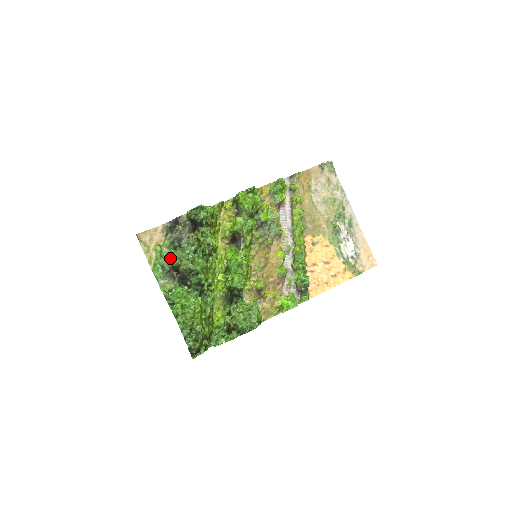
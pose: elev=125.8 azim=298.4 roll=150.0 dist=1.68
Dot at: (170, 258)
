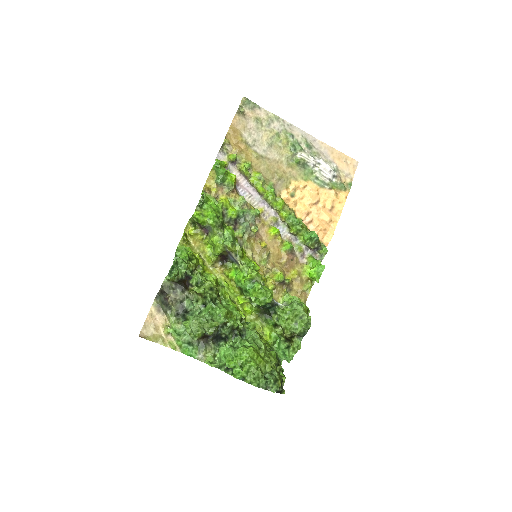
Dot at: (190, 333)
